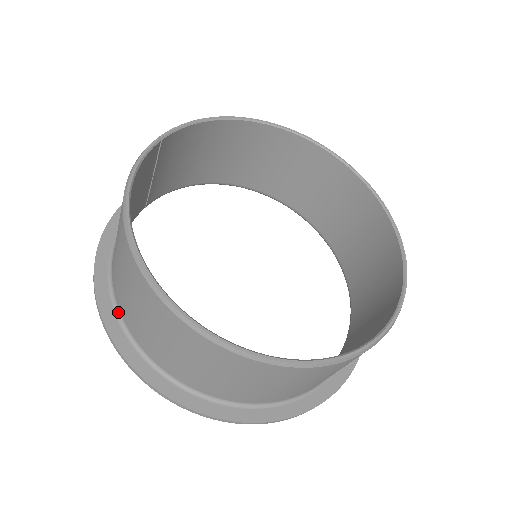
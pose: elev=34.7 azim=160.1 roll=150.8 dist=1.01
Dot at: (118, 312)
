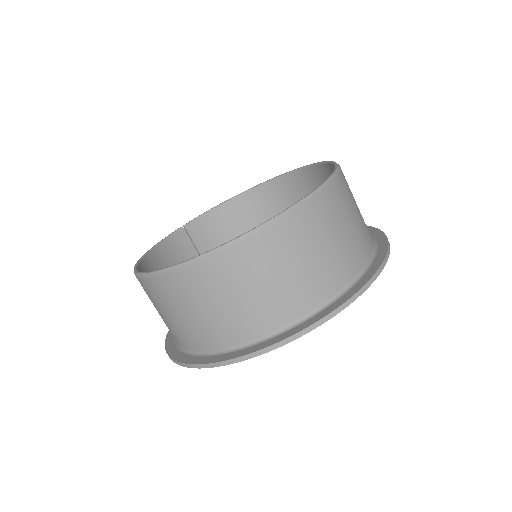
Dot at: occluded
